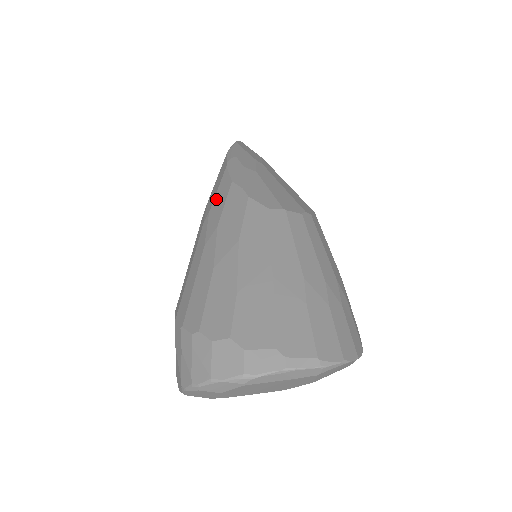
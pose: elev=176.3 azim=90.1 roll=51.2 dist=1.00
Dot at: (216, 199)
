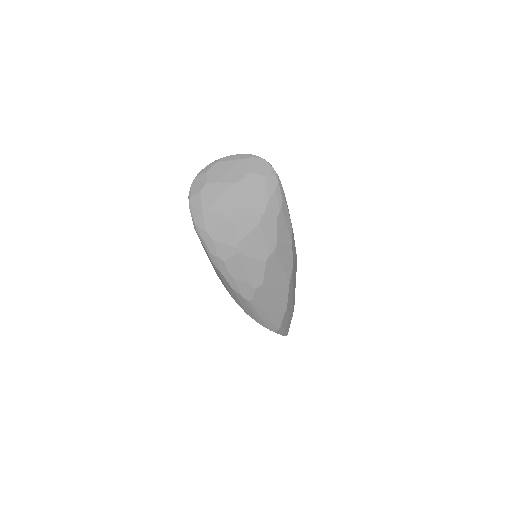
Dot at: occluded
